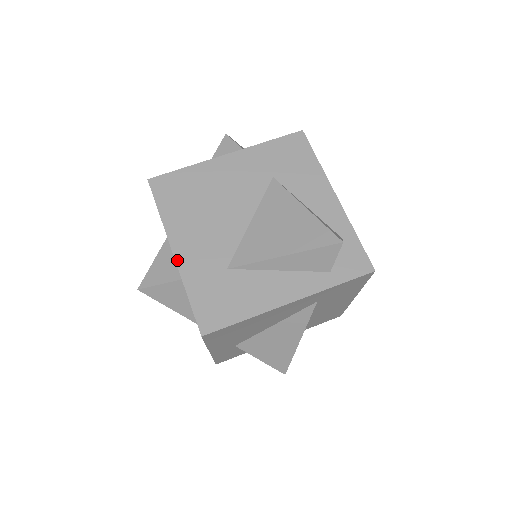
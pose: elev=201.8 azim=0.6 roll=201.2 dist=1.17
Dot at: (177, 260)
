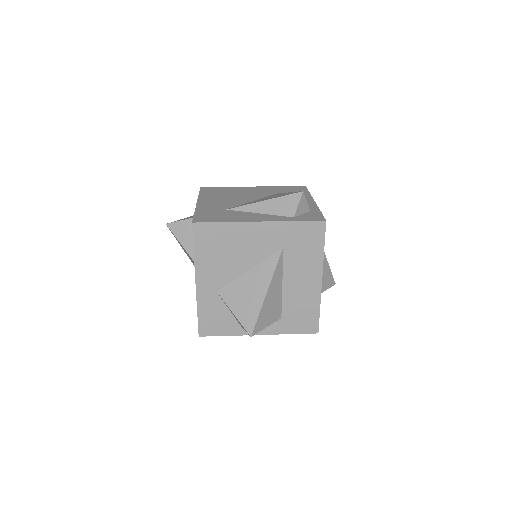
Dot at: (197, 204)
